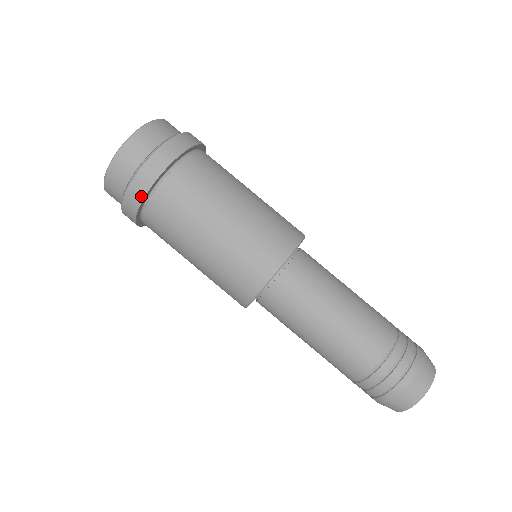
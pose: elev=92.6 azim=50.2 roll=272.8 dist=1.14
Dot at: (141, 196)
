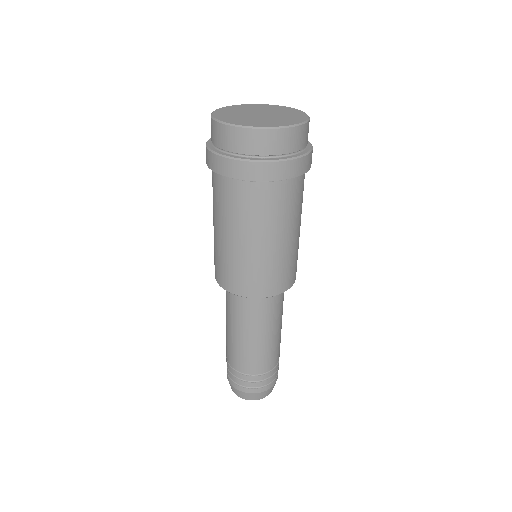
Dot at: (261, 178)
